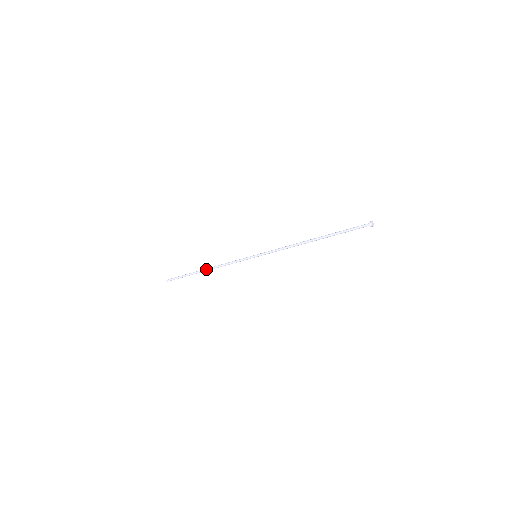
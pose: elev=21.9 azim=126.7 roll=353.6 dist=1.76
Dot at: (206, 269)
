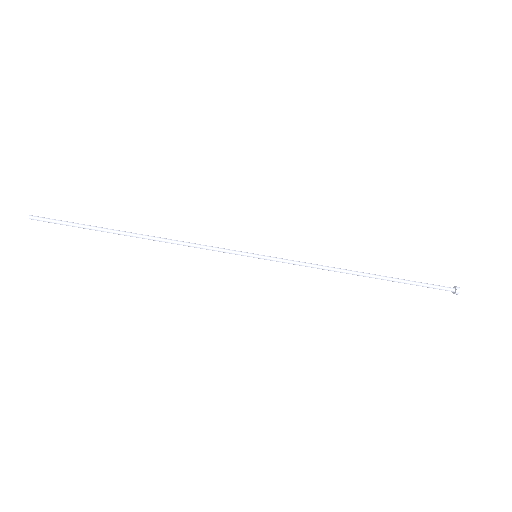
Dot at: (142, 235)
